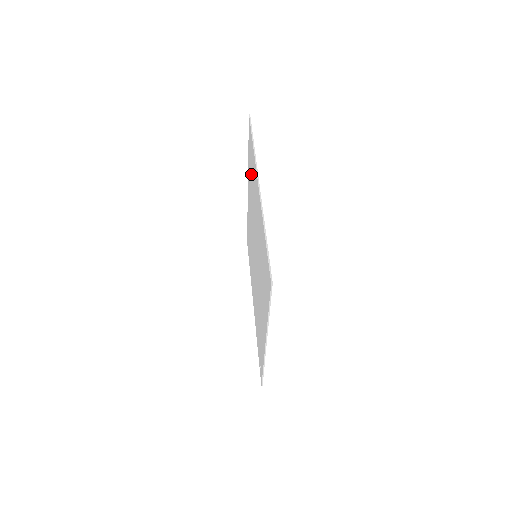
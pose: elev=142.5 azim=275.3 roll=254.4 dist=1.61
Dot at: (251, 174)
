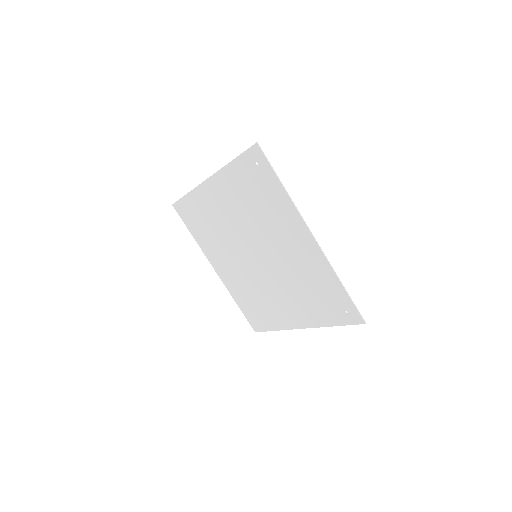
Dot at: (254, 195)
